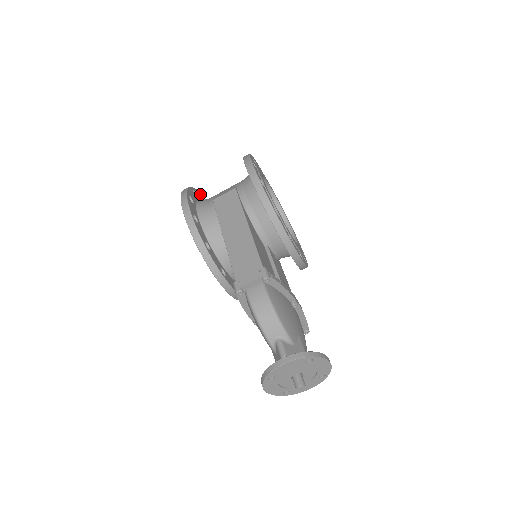
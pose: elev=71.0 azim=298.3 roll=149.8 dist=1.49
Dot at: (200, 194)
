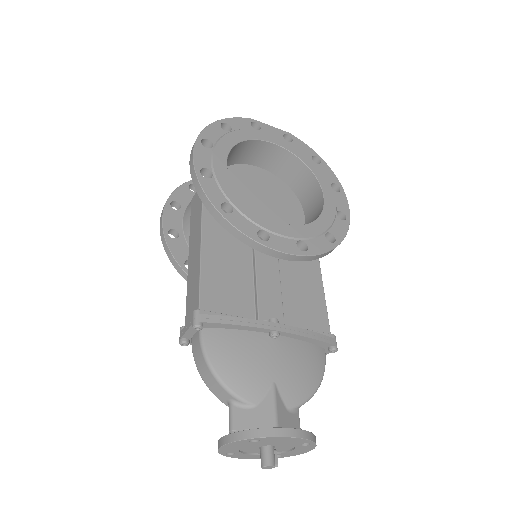
Dot at: occluded
